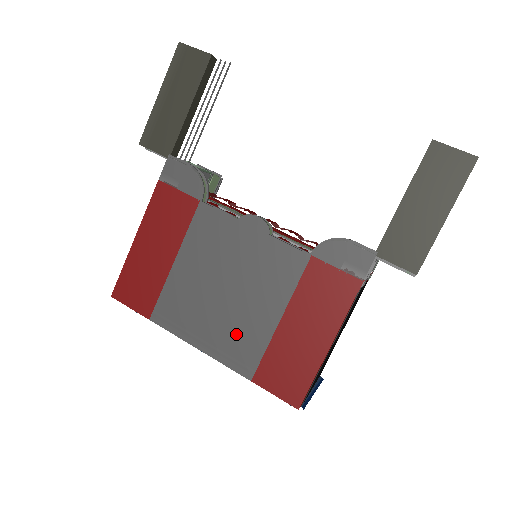
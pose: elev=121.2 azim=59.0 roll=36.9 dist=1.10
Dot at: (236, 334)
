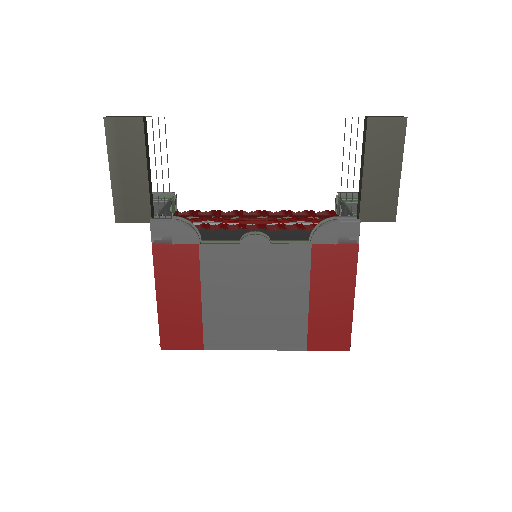
Dot at: (280, 326)
